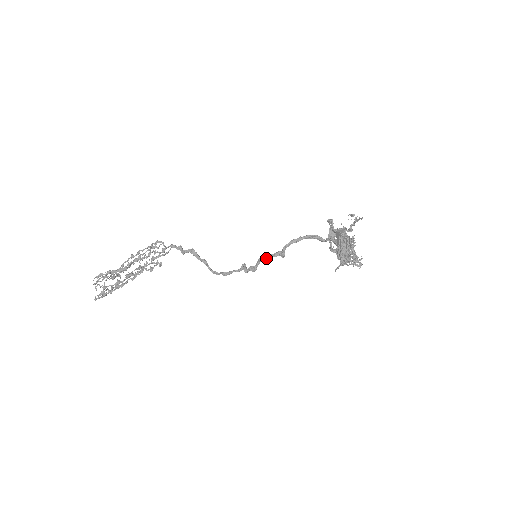
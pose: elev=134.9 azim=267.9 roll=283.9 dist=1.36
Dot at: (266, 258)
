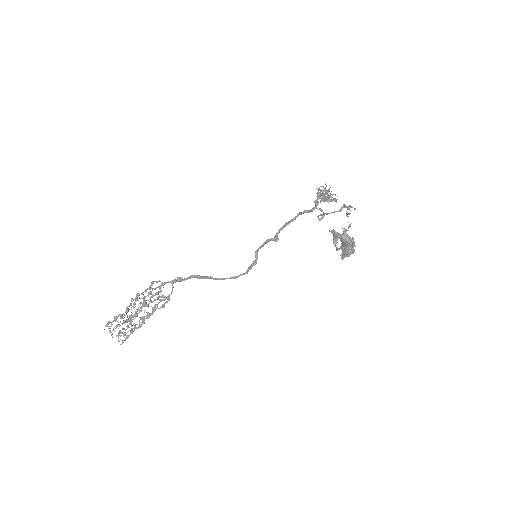
Dot at: (261, 247)
